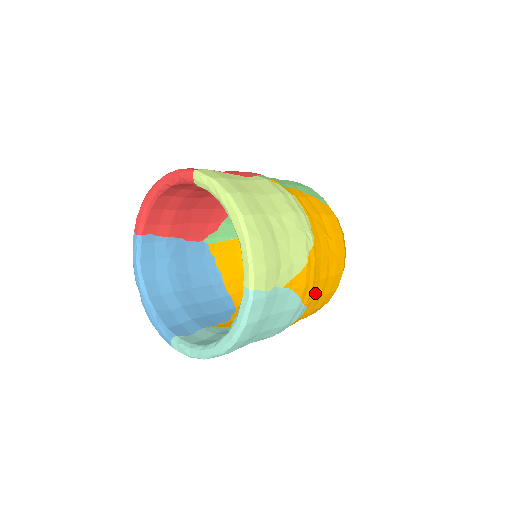
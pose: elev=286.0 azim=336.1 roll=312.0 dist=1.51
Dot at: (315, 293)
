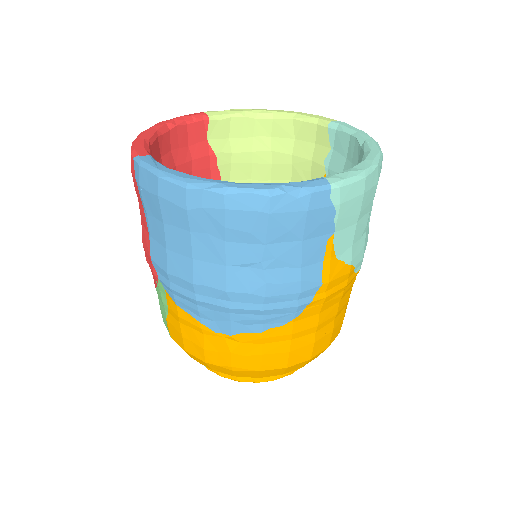
Dot at: occluded
